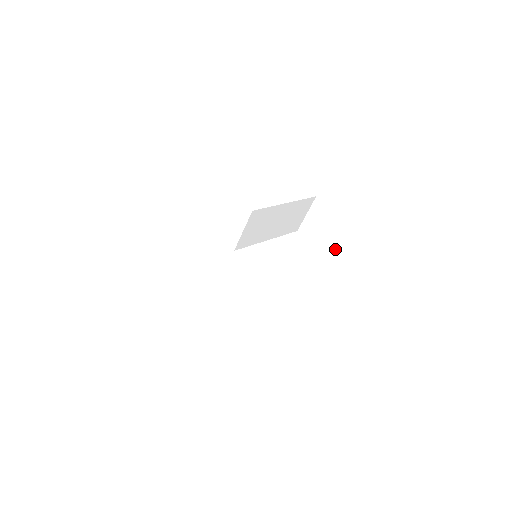
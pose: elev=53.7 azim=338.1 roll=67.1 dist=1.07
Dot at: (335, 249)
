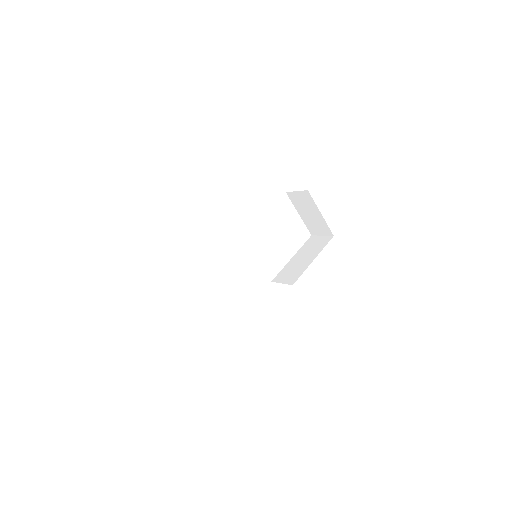
Dot at: (307, 218)
